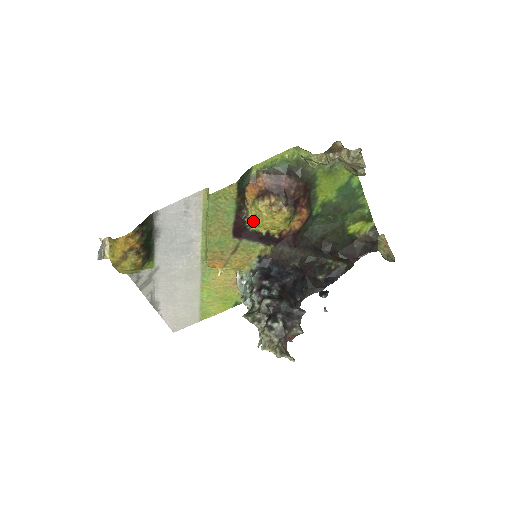
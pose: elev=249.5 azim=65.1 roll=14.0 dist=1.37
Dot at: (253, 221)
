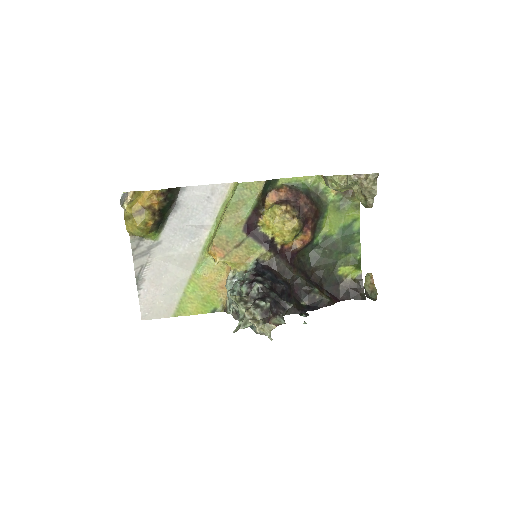
Dot at: (265, 222)
